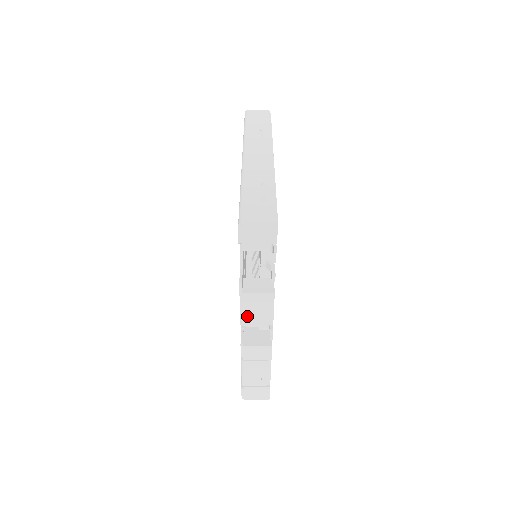
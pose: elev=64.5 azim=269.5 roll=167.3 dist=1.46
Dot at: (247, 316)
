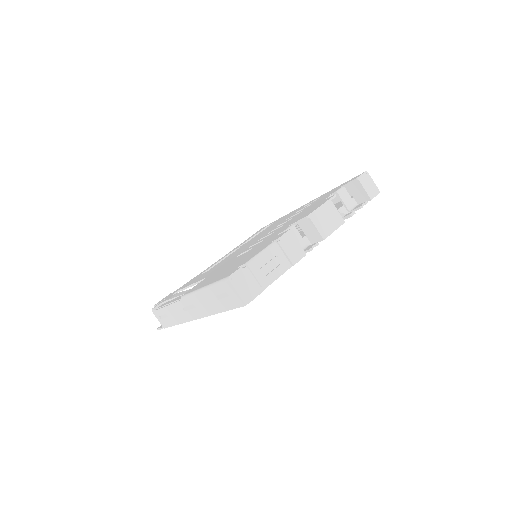
Dot at: (318, 216)
